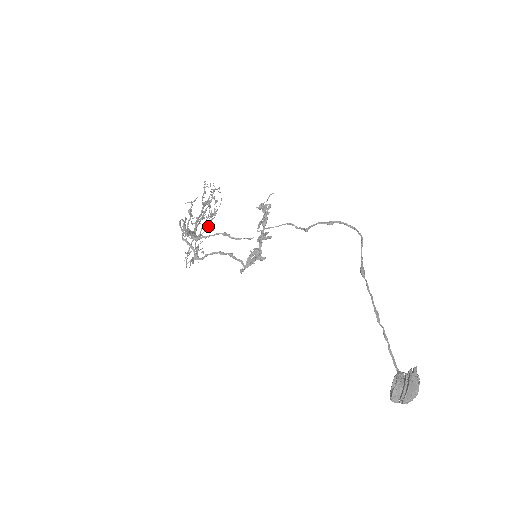
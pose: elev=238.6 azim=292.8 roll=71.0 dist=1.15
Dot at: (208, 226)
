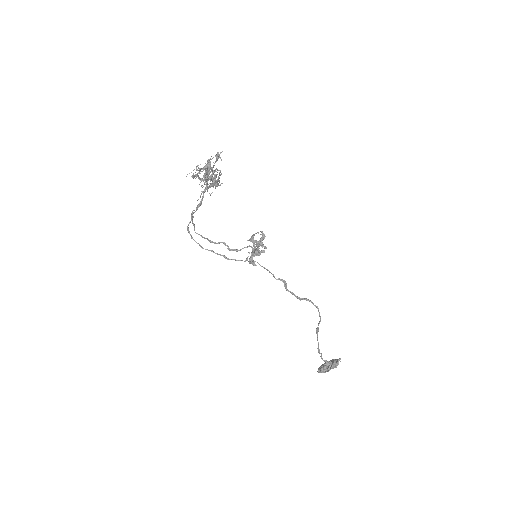
Dot at: (216, 186)
